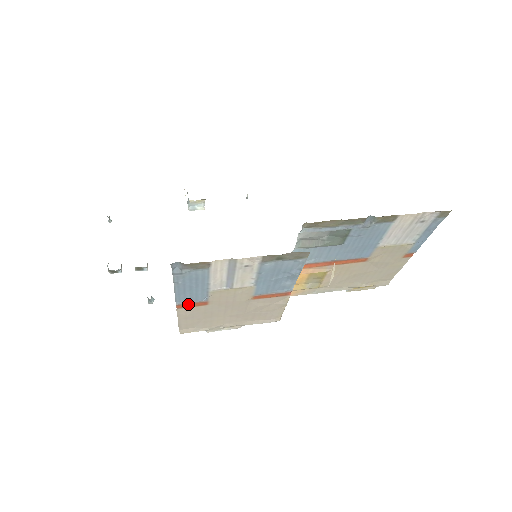
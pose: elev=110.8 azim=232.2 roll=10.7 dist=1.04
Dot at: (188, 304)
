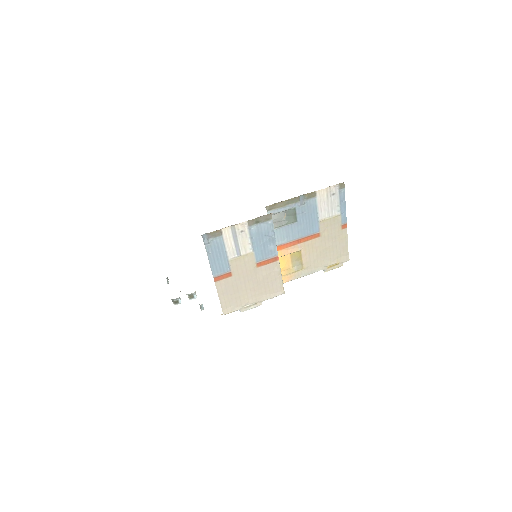
Dot at: (220, 276)
